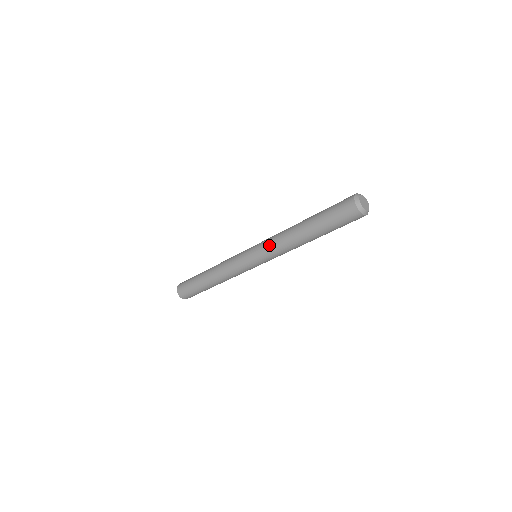
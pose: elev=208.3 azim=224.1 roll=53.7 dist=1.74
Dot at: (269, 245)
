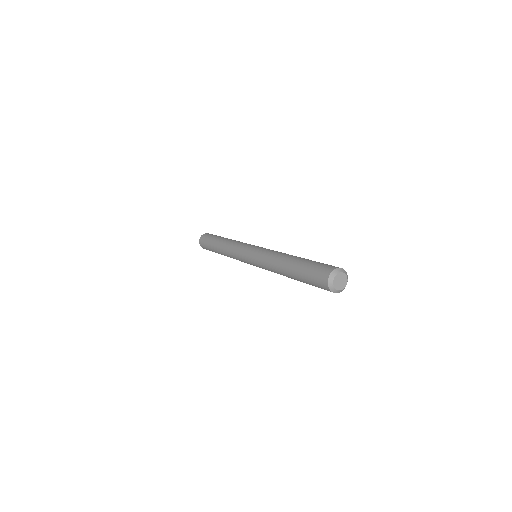
Dot at: (264, 254)
